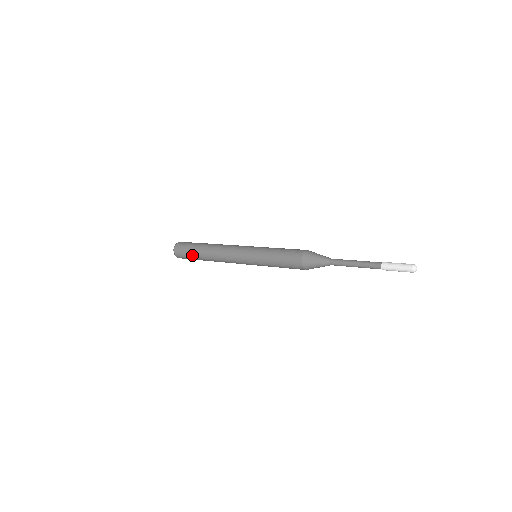
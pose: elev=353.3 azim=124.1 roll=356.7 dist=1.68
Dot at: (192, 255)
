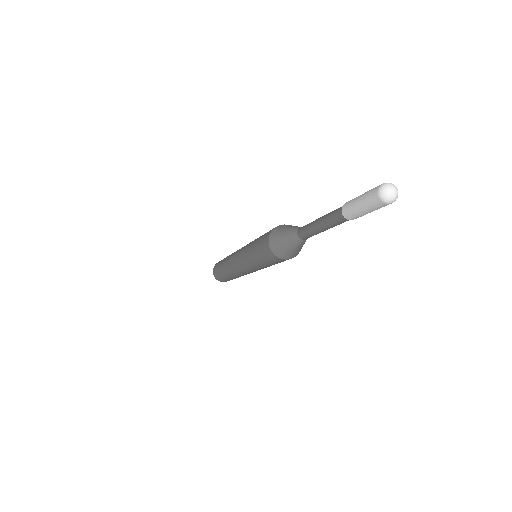
Dot at: (220, 262)
